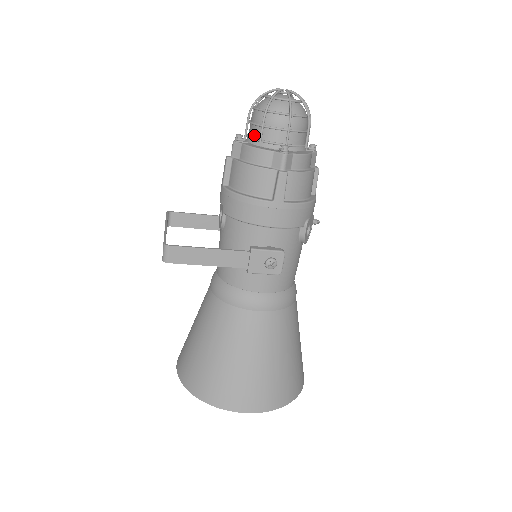
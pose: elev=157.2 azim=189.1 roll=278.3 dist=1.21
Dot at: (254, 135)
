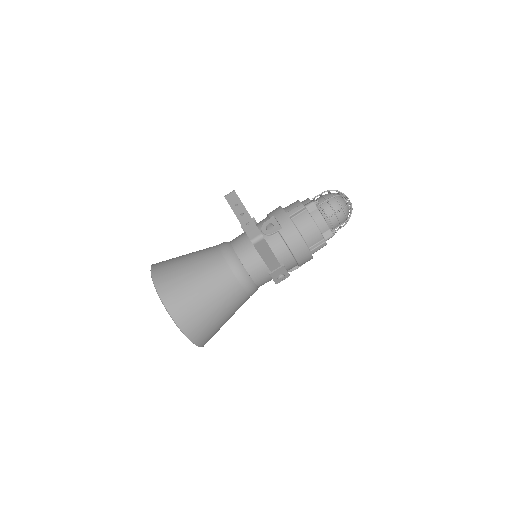
Dot at: (326, 210)
